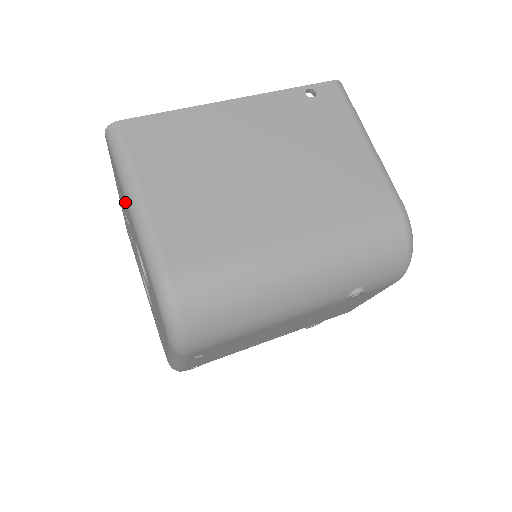
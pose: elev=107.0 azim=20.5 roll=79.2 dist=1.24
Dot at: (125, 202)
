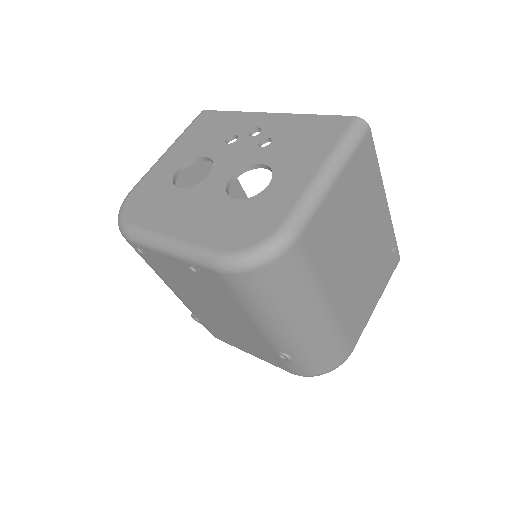
Dot at: (315, 159)
